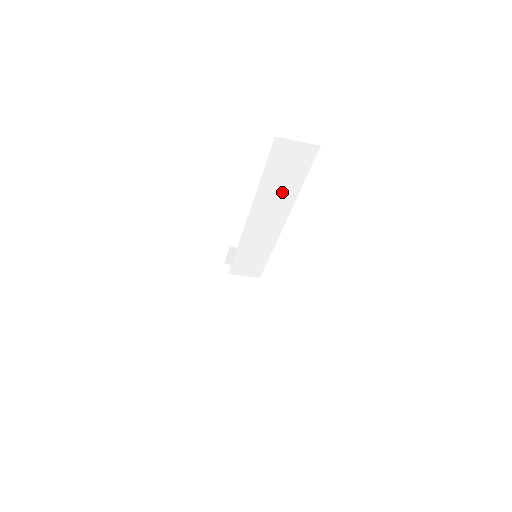
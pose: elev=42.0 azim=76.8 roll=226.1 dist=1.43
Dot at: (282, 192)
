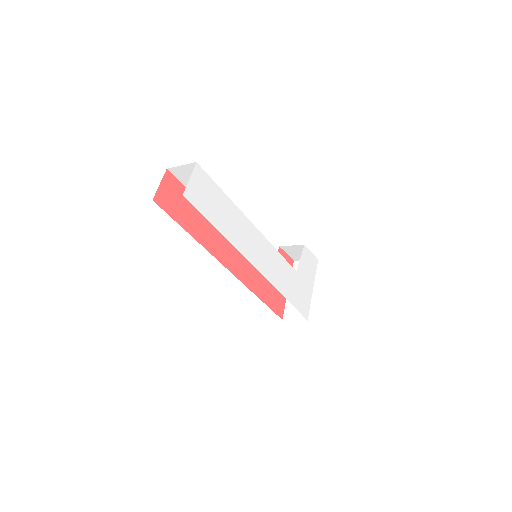
Dot at: occluded
